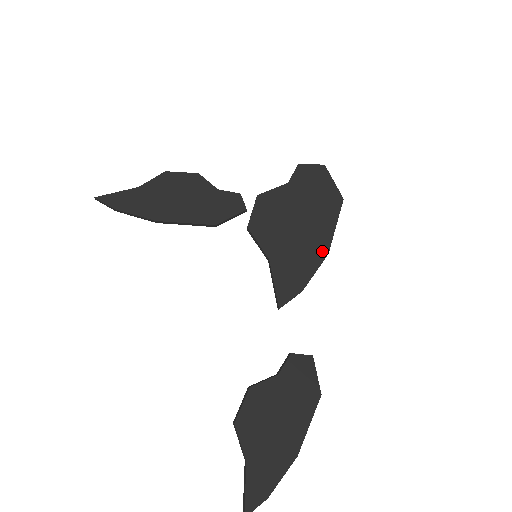
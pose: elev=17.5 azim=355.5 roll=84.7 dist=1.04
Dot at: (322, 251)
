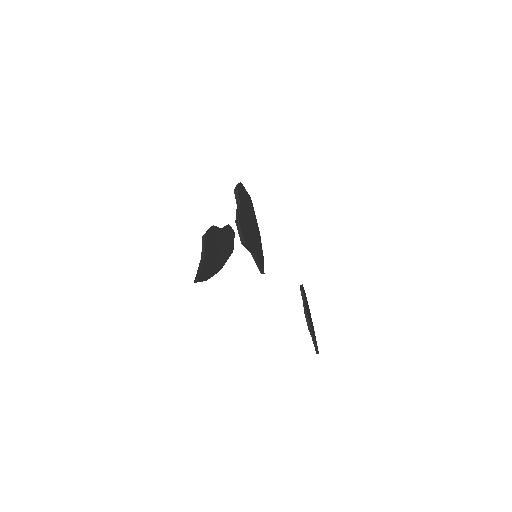
Dot at: (259, 233)
